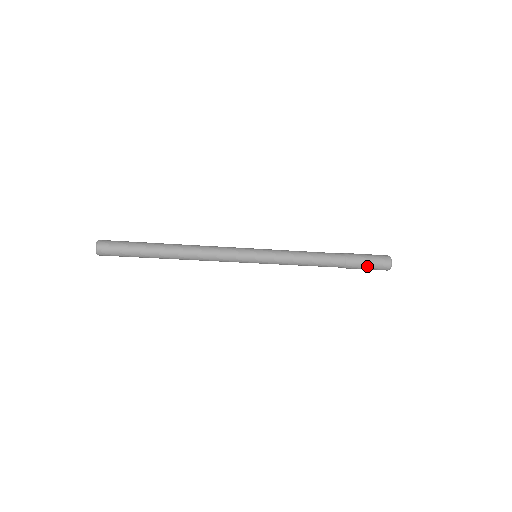
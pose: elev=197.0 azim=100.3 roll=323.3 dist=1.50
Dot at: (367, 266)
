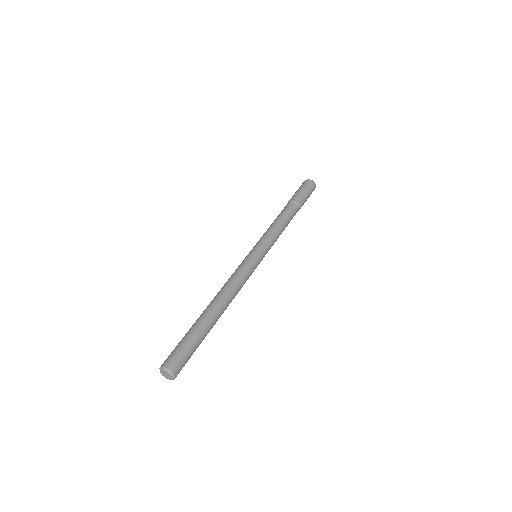
Dot at: occluded
